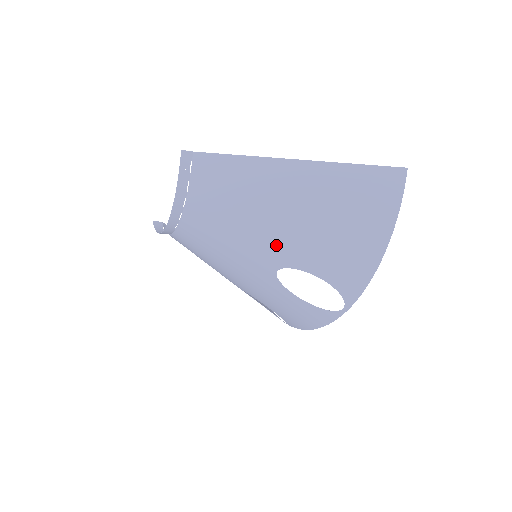
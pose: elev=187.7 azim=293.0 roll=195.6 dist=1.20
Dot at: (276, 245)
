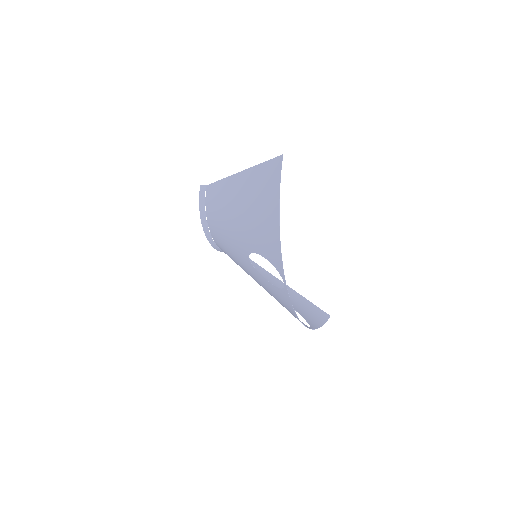
Dot at: (240, 236)
